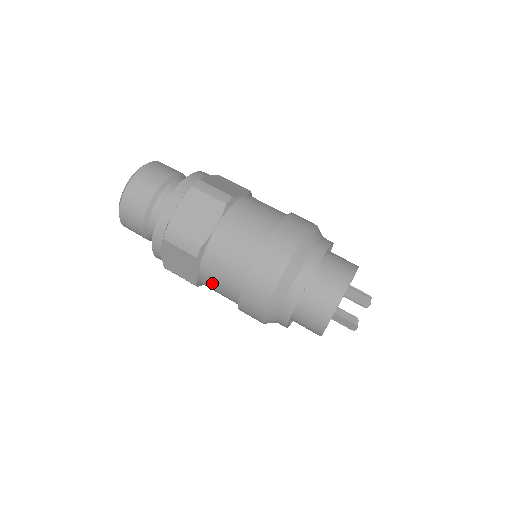
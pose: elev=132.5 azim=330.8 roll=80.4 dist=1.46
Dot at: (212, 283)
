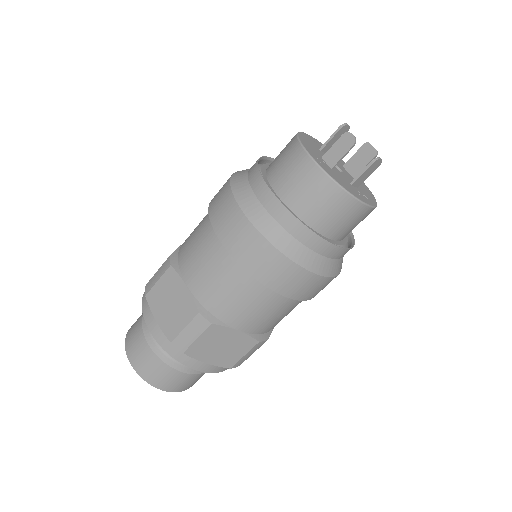
Dot at: (201, 276)
